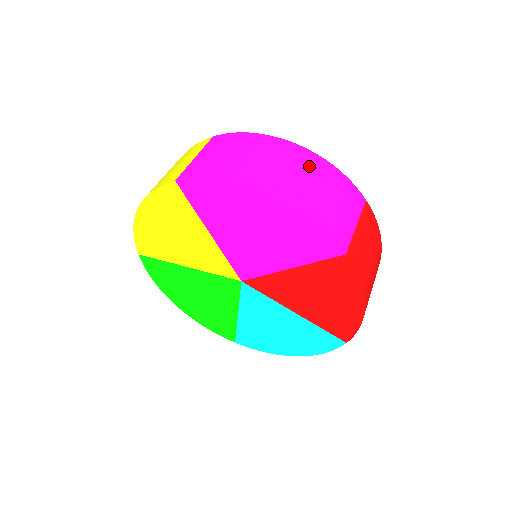
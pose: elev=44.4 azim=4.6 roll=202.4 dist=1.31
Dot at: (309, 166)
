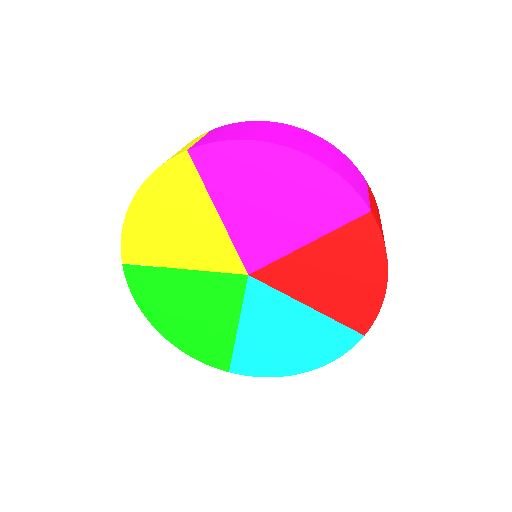
Dot at: (317, 141)
